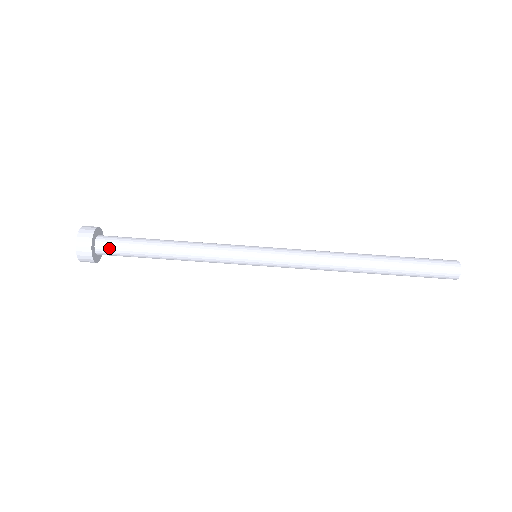
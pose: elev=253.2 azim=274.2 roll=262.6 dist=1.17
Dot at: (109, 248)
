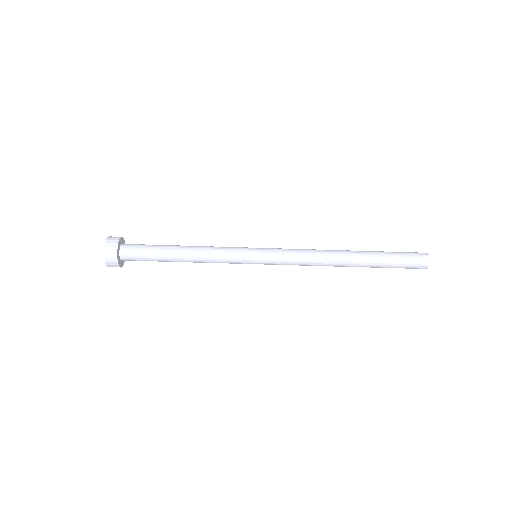
Dot at: (132, 250)
